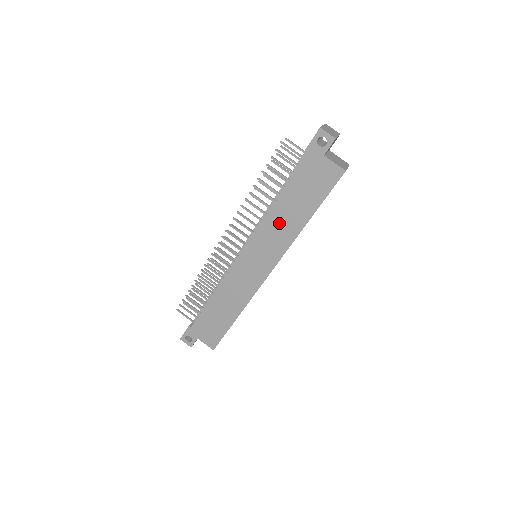
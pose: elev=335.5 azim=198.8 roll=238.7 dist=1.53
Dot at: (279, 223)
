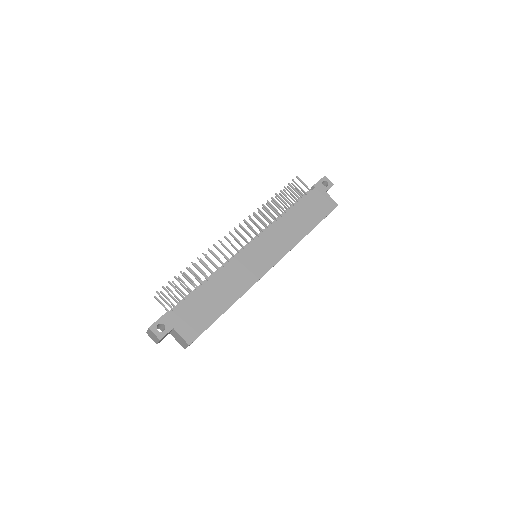
Dot at: (288, 227)
